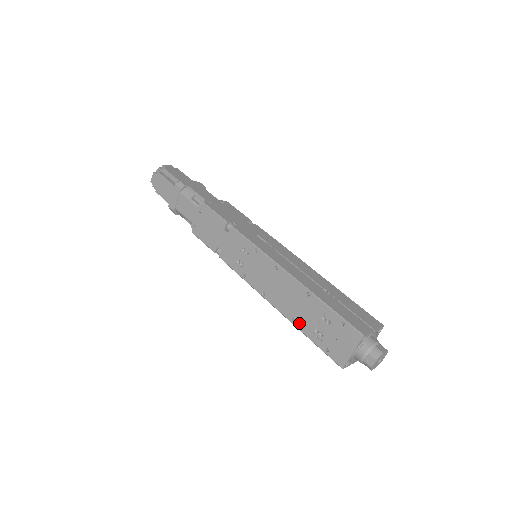
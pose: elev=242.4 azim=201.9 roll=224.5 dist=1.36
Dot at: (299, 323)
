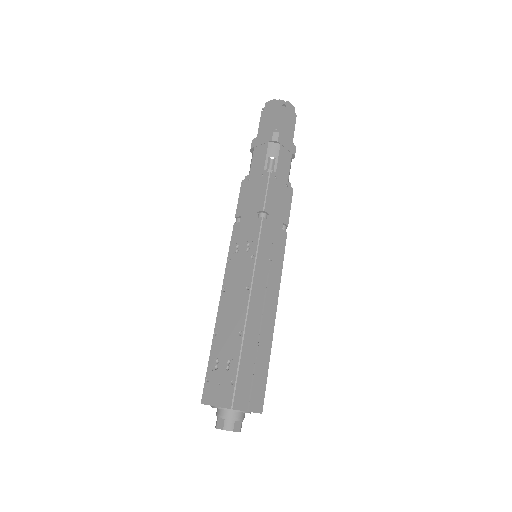
Dot at: (216, 340)
